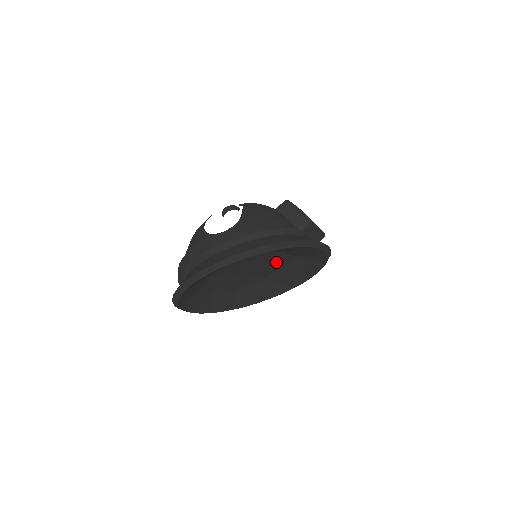
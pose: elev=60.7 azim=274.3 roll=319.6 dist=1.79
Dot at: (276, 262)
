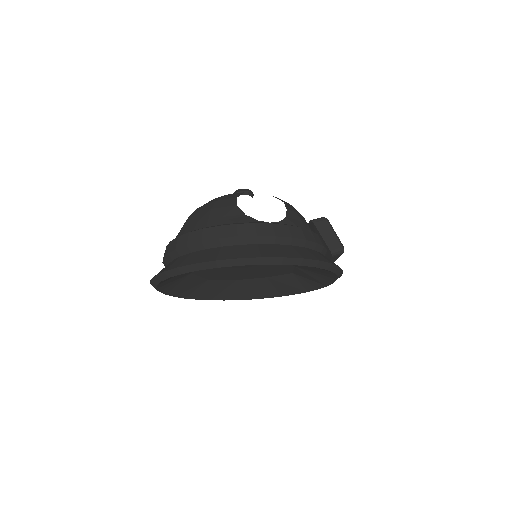
Dot at: (272, 271)
